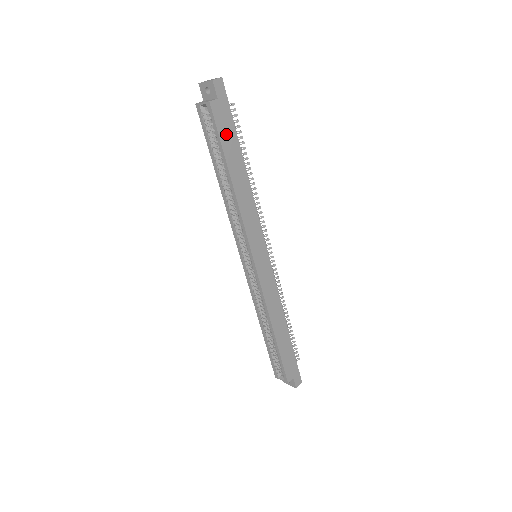
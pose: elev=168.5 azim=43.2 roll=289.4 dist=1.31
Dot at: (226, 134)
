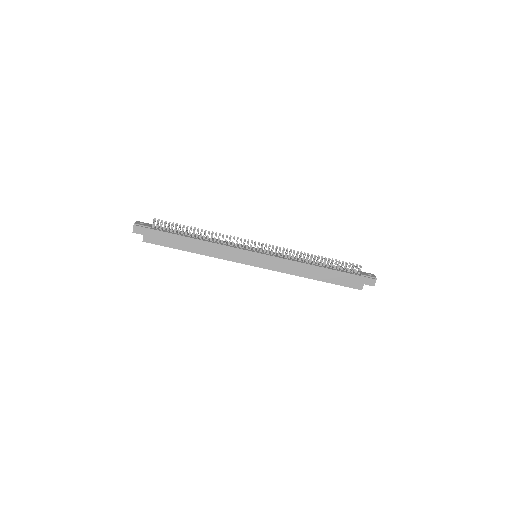
Dot at: (165, 241)
